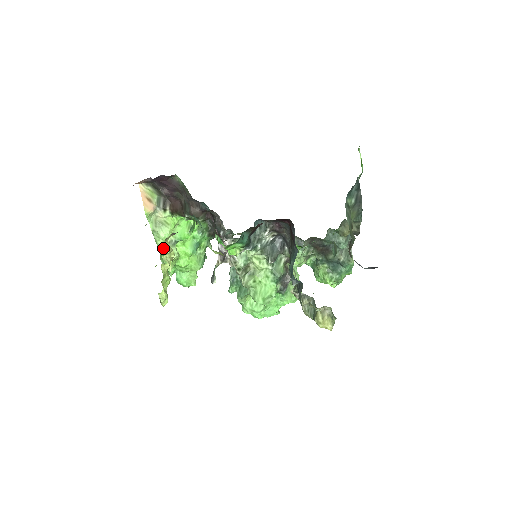
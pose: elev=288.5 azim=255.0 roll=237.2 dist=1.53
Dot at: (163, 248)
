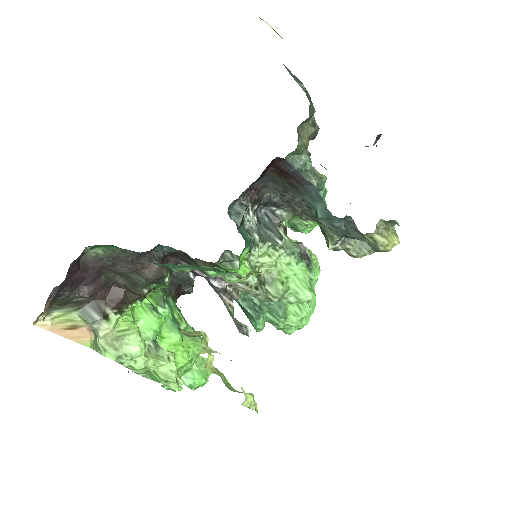
Dot at: (148, 367)
